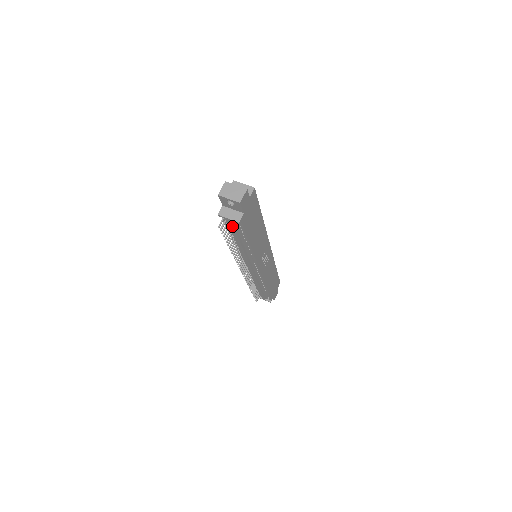
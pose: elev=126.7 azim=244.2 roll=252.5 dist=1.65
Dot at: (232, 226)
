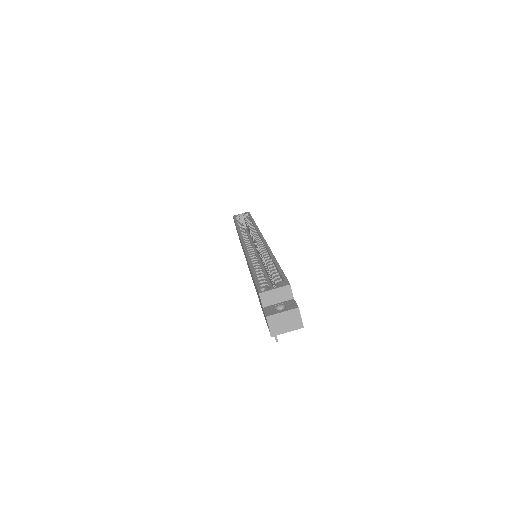
Dot at: occluded
